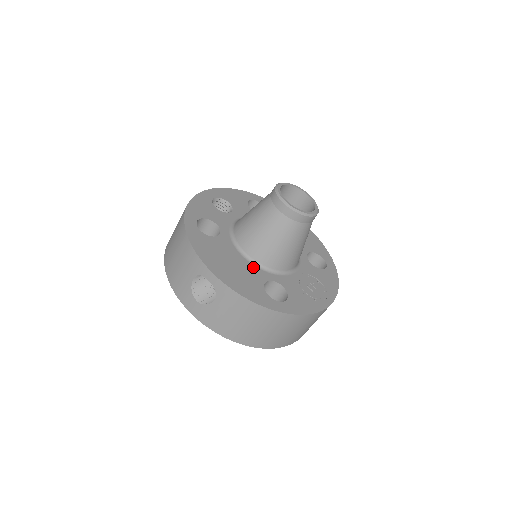
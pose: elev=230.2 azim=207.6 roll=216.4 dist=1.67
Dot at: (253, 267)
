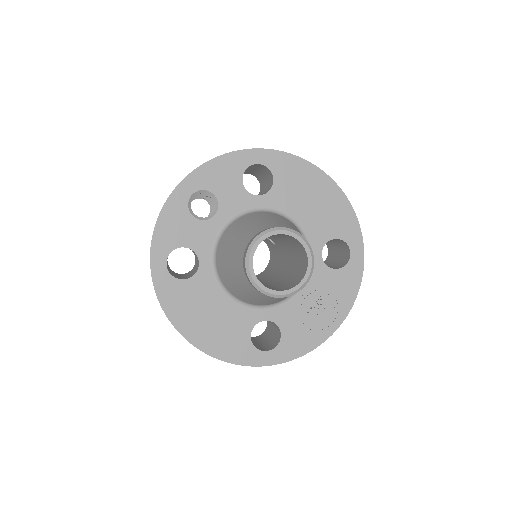
Dot at: (239, 309)
